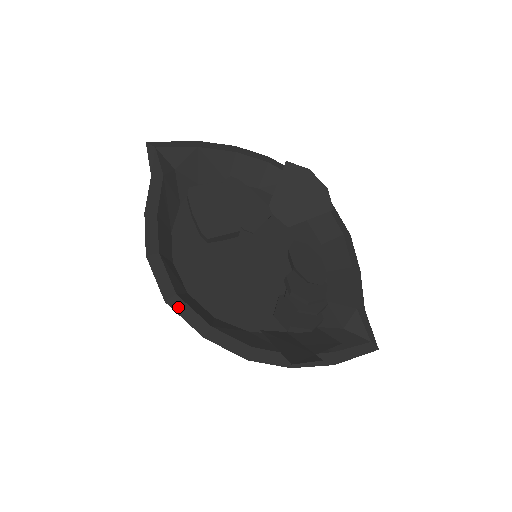
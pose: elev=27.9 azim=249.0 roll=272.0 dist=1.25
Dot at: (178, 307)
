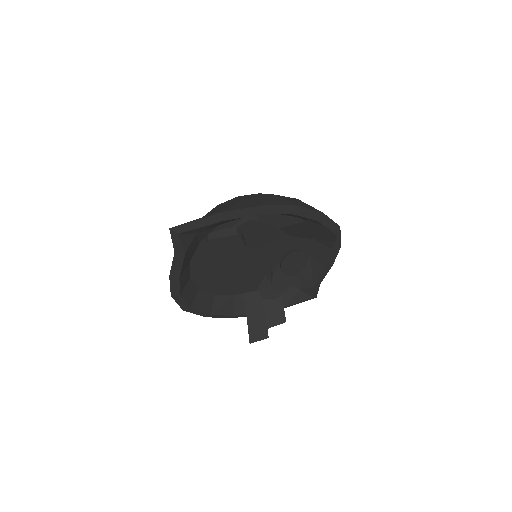
Dot at: (191, 311)
